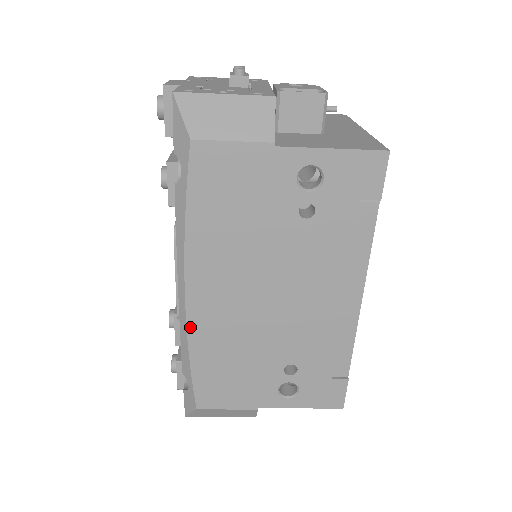
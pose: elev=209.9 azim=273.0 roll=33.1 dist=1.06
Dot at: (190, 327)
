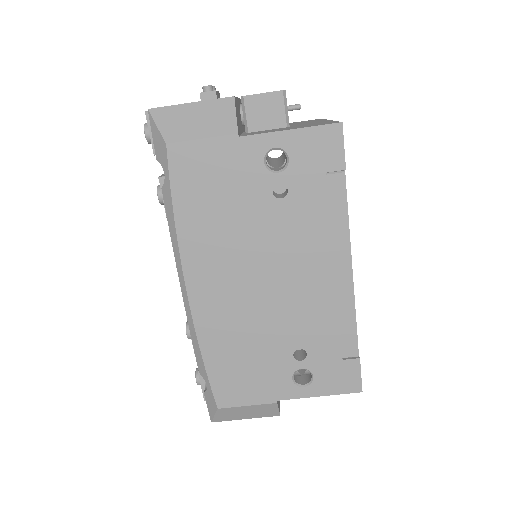
Dot at: (196, 322)
